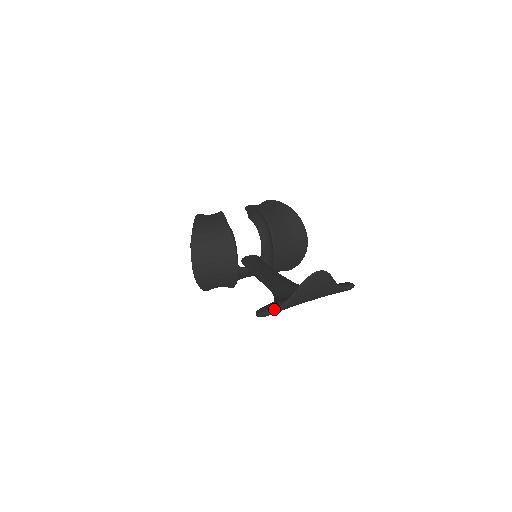
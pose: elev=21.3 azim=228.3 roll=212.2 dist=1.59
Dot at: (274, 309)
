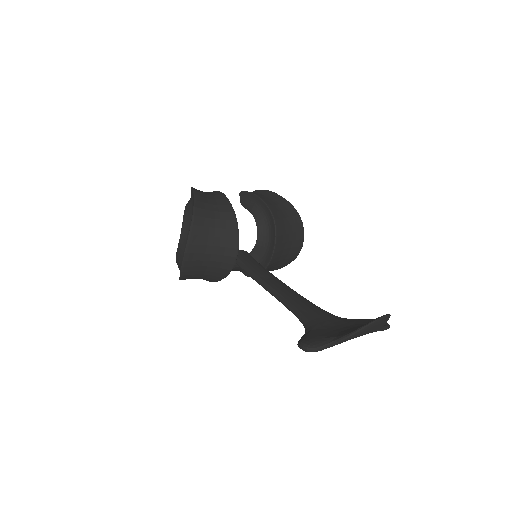
Dot at: (325, 346)
